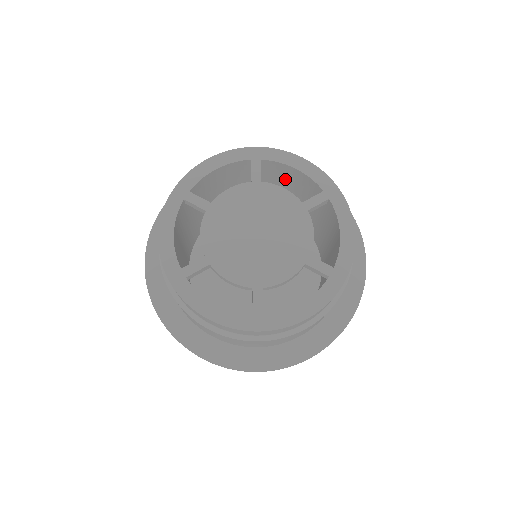
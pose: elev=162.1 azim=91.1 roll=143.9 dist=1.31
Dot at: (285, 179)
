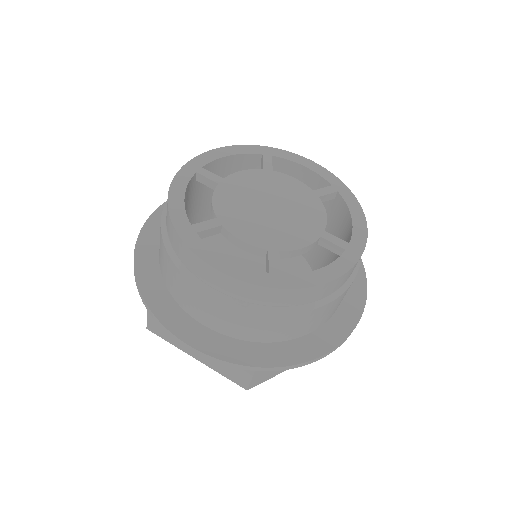
Dot at: occluded
